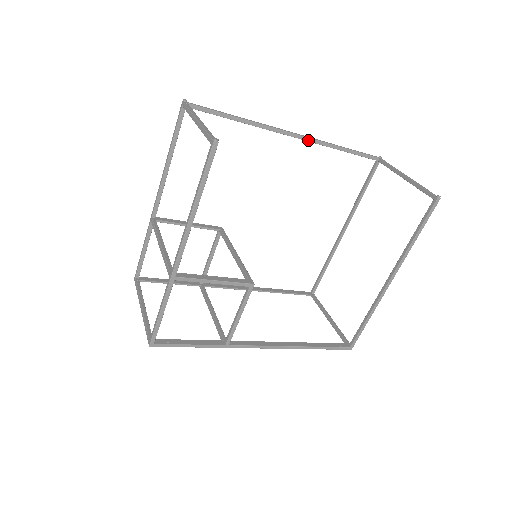
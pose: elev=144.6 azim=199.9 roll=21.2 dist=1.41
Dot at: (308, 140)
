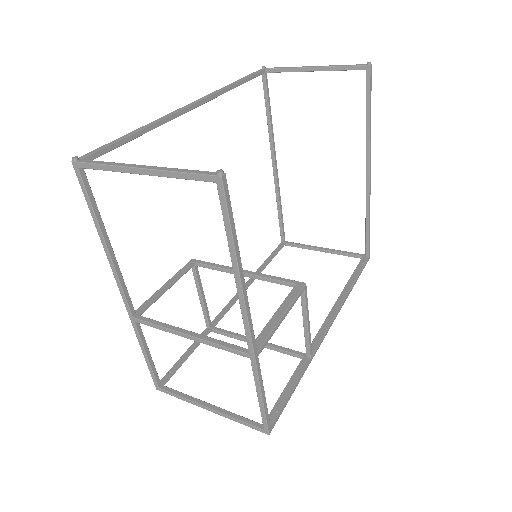
Dot at: (207, 100)
